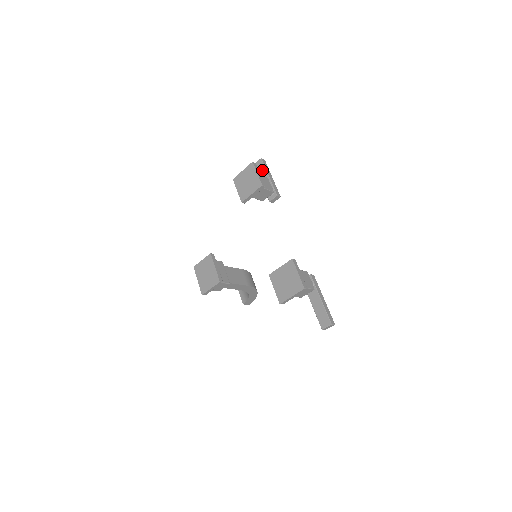
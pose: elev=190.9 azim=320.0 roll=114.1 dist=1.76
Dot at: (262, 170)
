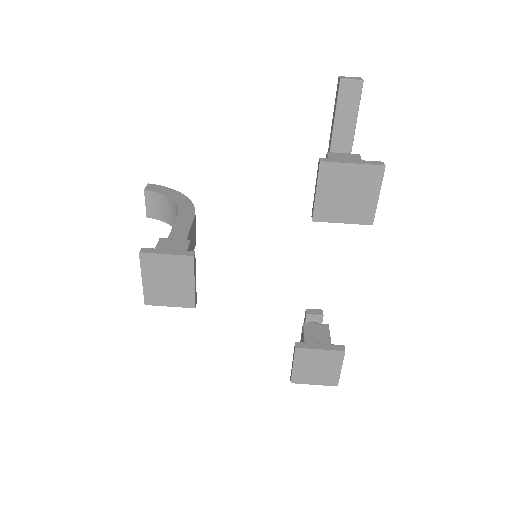
Dot at: (350, 109)
